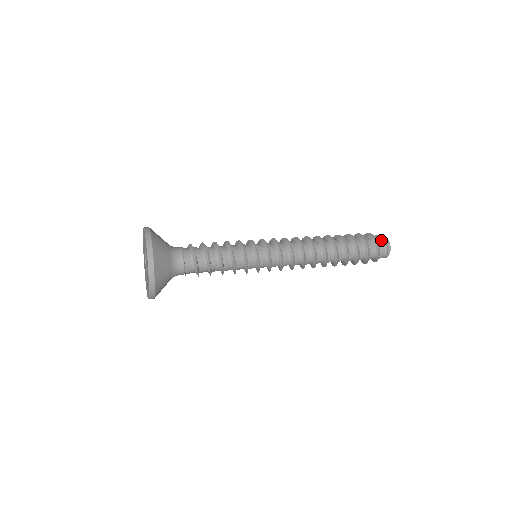
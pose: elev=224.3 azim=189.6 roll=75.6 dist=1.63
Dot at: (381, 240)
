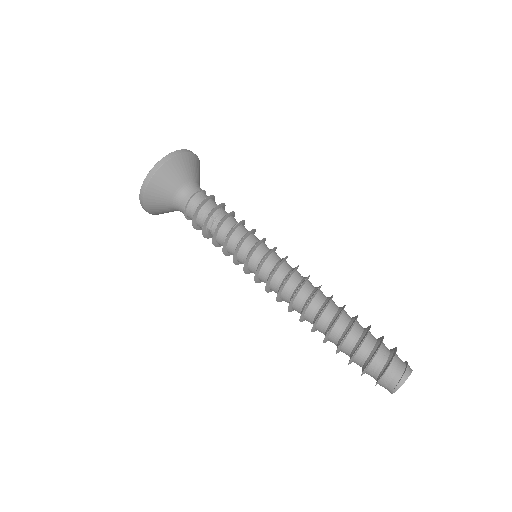
Dot at: occluded
